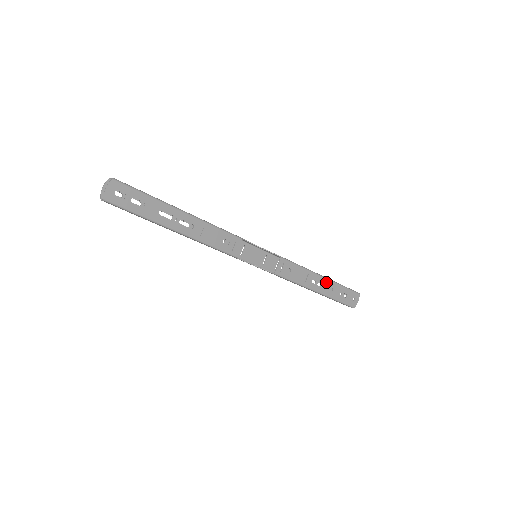
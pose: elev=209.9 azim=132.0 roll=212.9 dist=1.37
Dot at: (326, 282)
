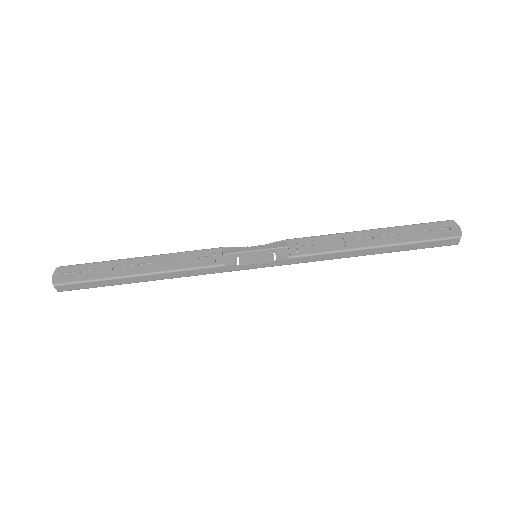
Dot at: (380, 232)
